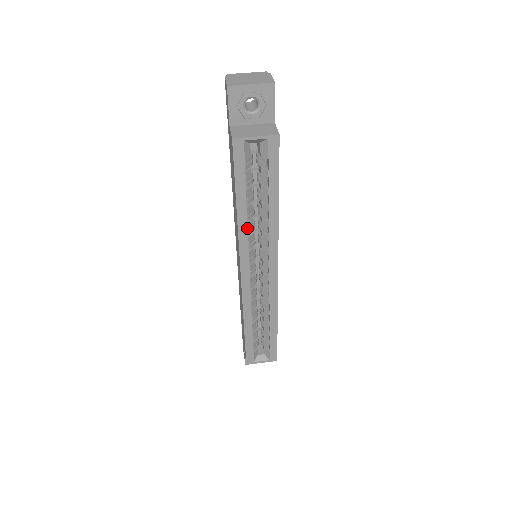
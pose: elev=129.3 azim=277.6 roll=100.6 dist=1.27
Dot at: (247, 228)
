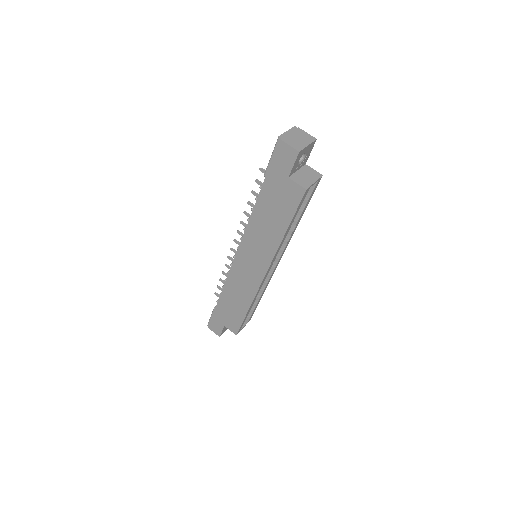
Dot at: occluded
